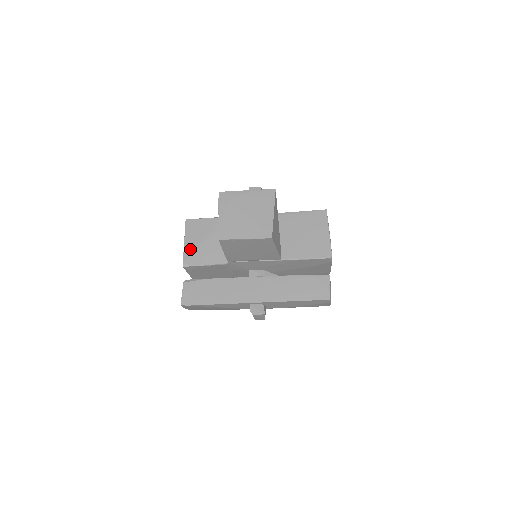
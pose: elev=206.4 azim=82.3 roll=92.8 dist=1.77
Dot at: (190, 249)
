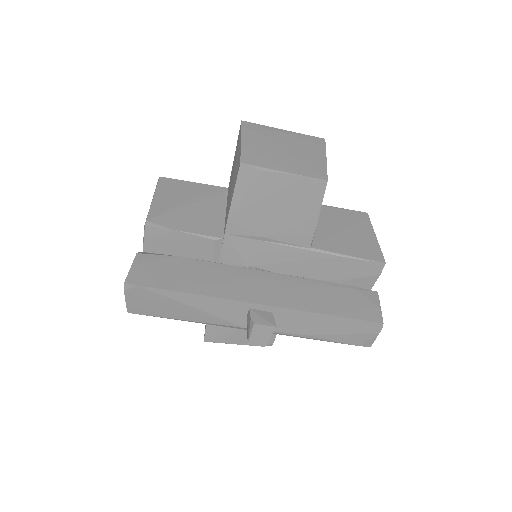
Dot at: (162, 207)
